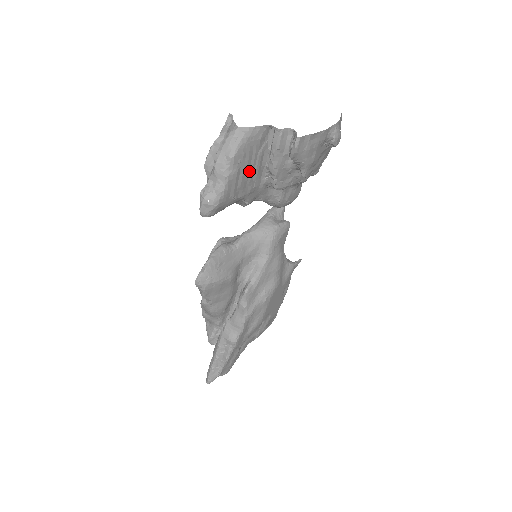
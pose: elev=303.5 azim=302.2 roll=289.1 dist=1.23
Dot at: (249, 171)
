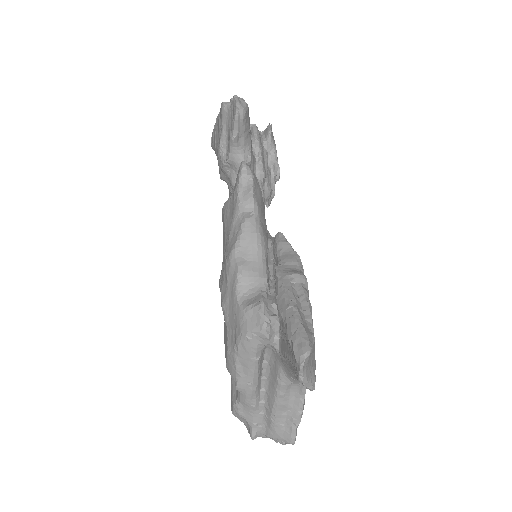
Dot at: occluded
